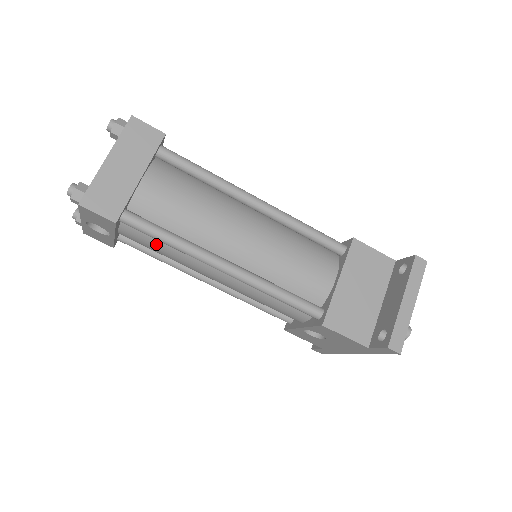
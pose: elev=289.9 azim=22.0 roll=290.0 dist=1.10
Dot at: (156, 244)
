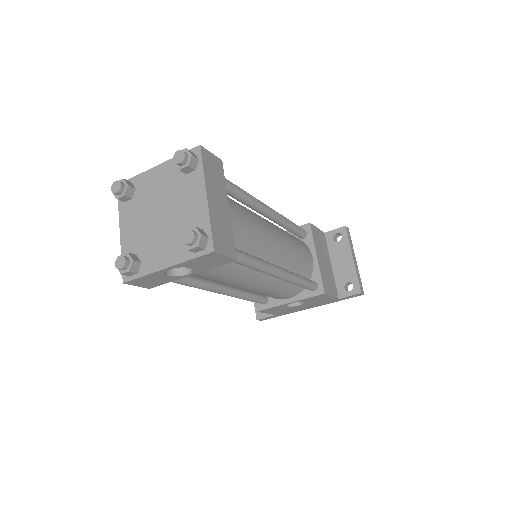
Dot at: (225, 270)
